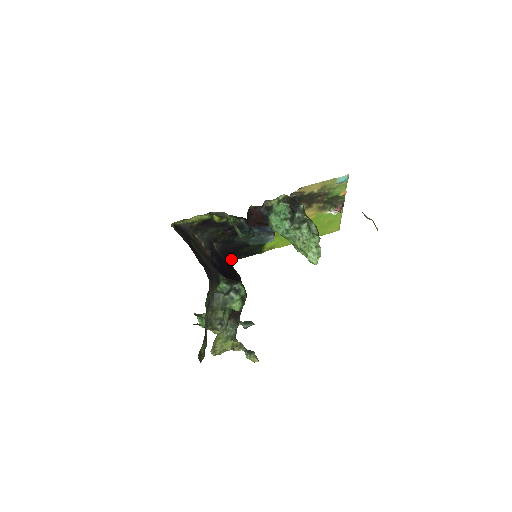
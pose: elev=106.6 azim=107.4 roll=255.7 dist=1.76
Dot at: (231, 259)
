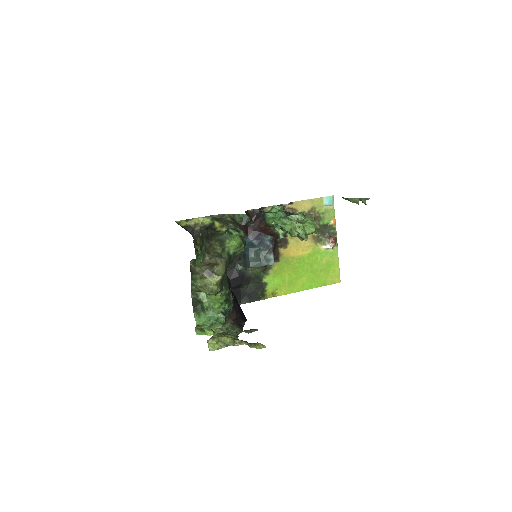
Dot at: occluded
